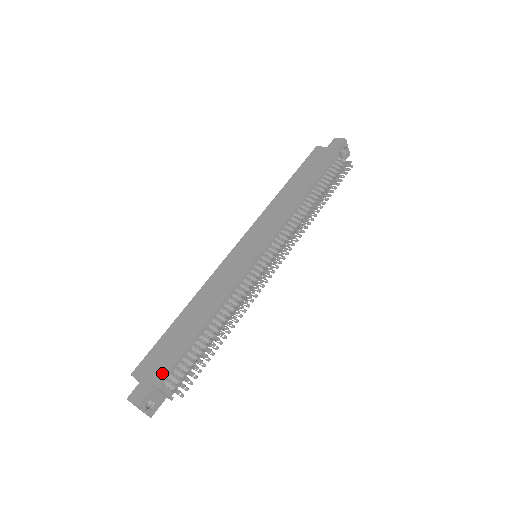
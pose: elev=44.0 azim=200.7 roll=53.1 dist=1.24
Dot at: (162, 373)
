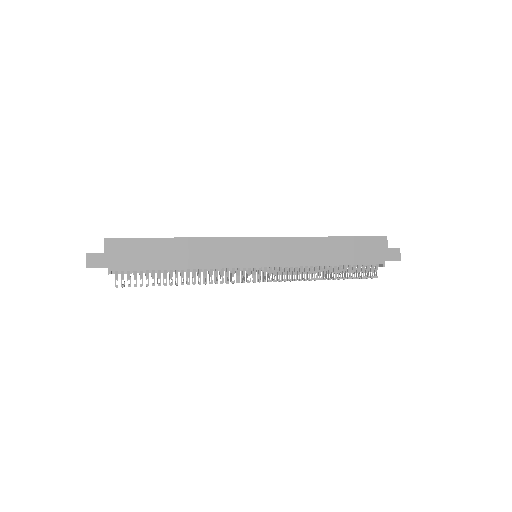
Dot at: (121, 267)
